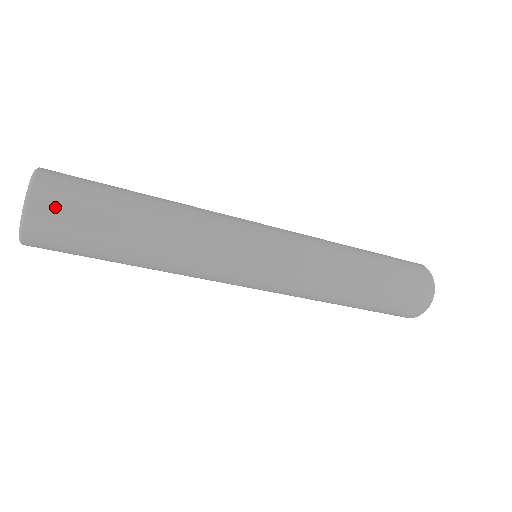
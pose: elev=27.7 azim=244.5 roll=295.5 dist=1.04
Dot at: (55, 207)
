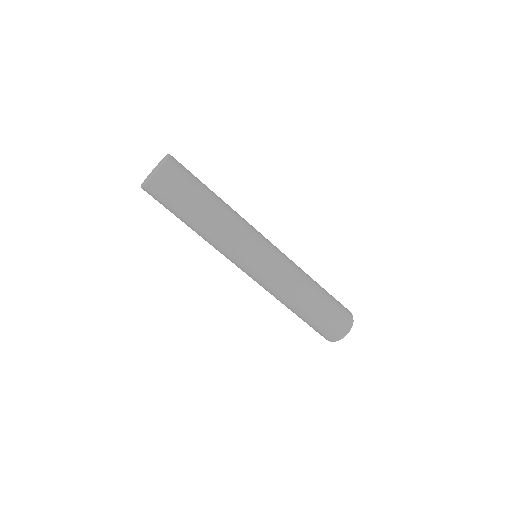
Dot at: (172, 175)
